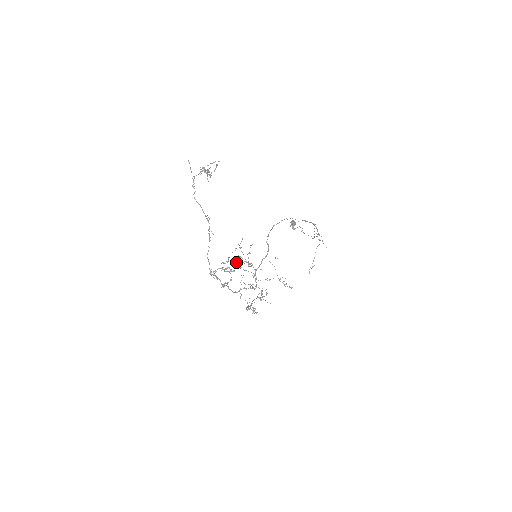
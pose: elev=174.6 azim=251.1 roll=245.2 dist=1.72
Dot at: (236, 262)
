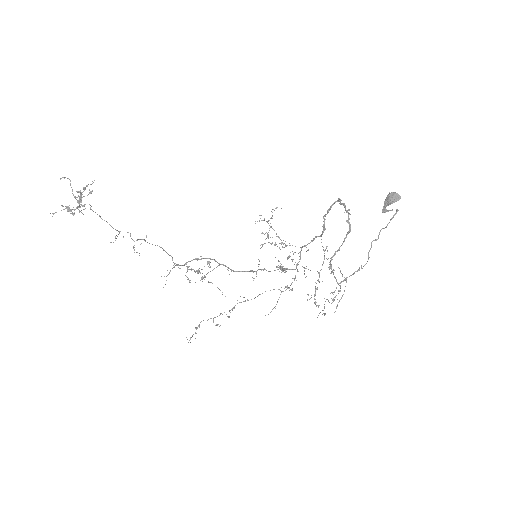
Dot at: occluded
